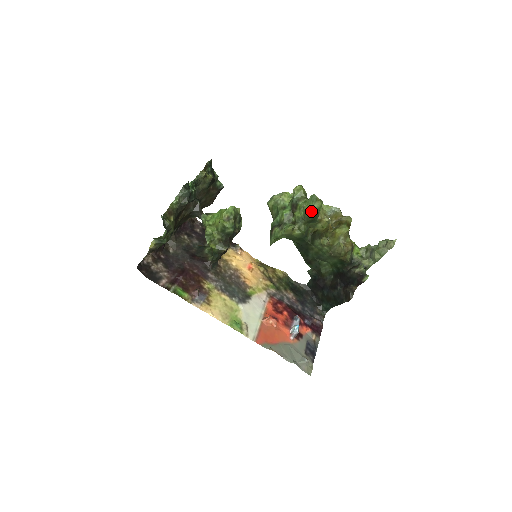
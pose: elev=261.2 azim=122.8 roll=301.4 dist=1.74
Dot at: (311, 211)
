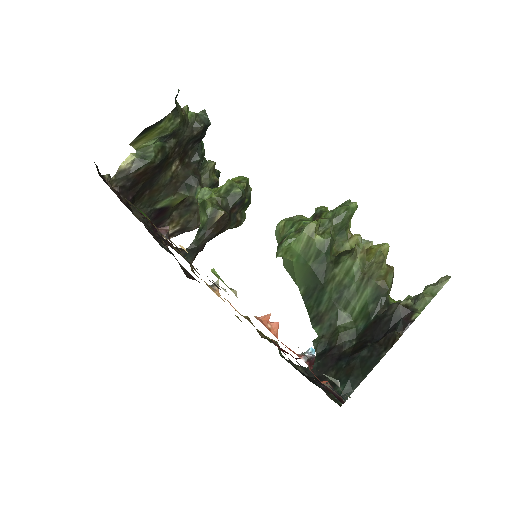
Dot at: (344, 208)
